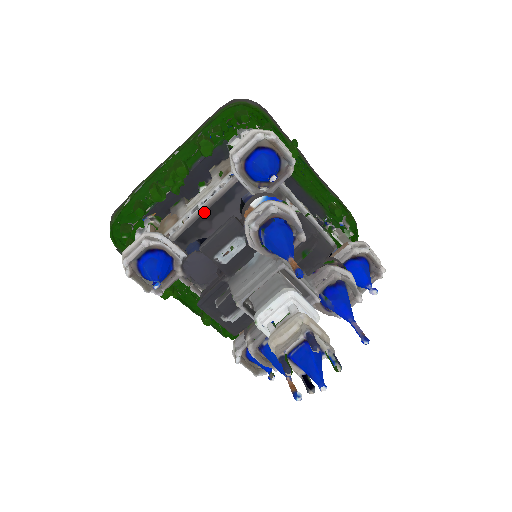
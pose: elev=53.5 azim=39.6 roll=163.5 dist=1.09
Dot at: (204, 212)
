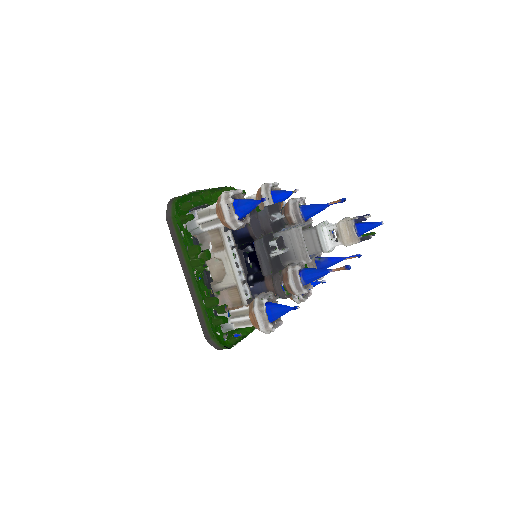
Dot at: occluded
